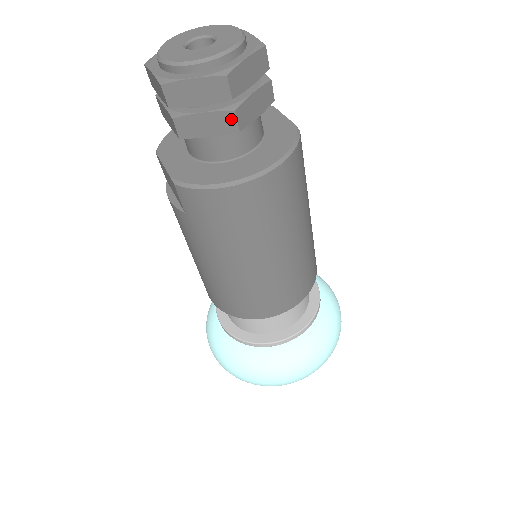
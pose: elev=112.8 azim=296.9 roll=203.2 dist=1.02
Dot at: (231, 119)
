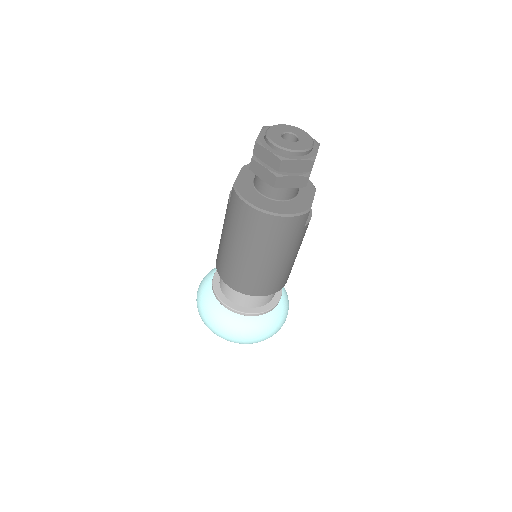
Dot at: (273, 179)
